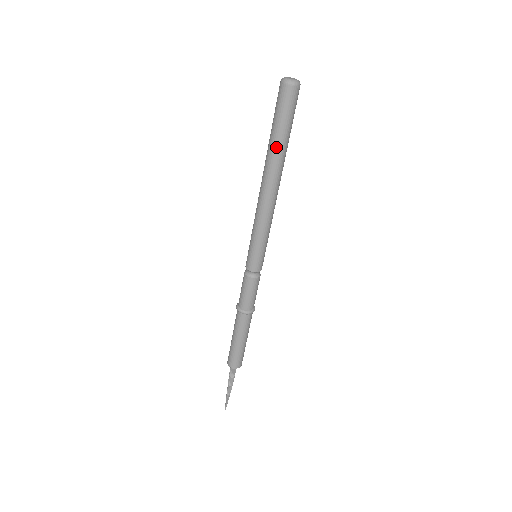
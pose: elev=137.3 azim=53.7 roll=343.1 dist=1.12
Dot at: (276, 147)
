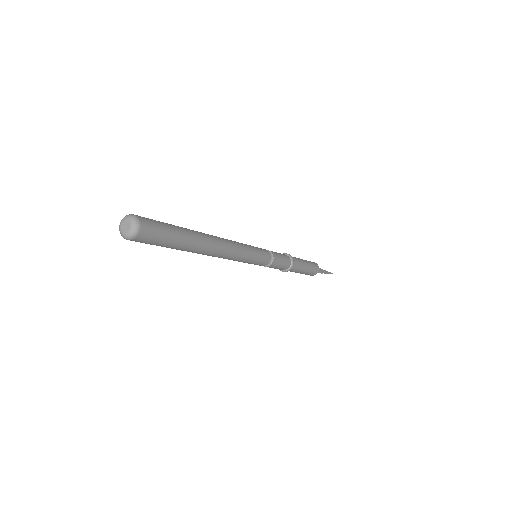
Dot at: occluded
